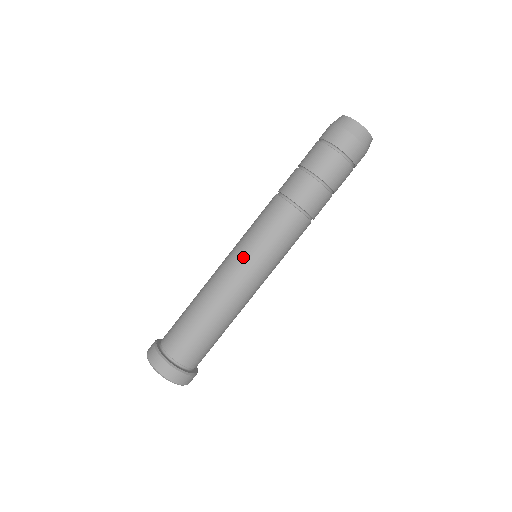
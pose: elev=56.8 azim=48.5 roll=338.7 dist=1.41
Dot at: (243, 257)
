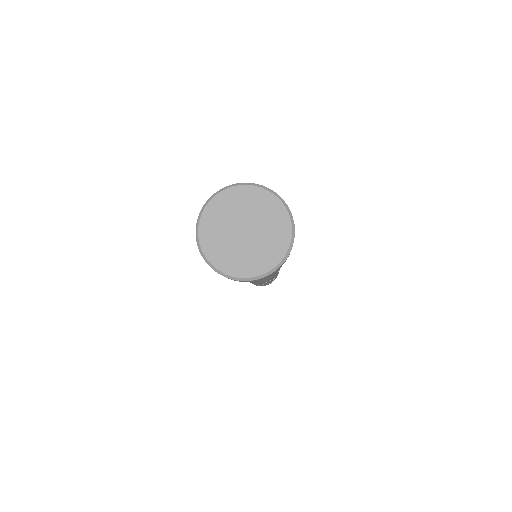
Dot at: occluded
